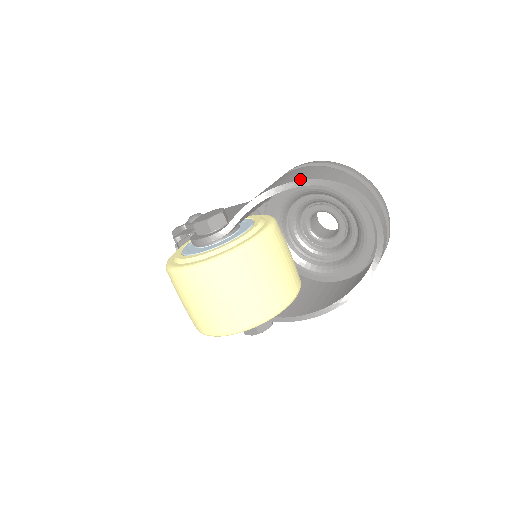
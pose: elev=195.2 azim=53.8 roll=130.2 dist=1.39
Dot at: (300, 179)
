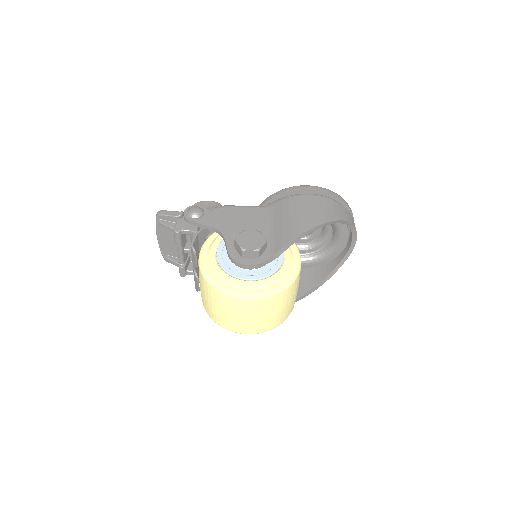
Dot at: (329, 220)
